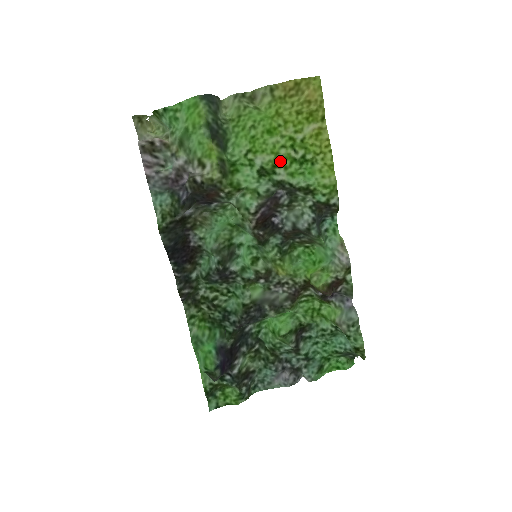
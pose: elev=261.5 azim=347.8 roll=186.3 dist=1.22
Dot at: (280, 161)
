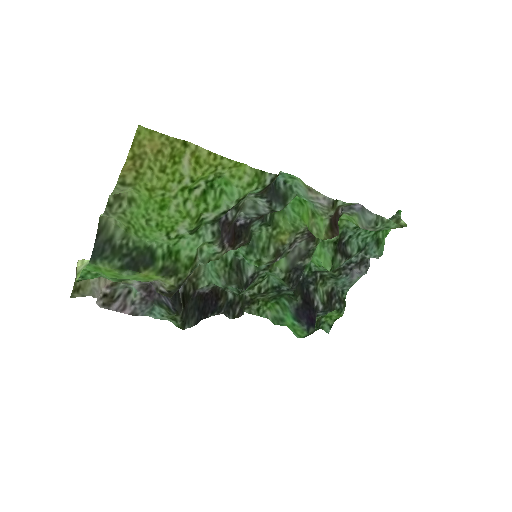
Dot at: (196, 213)
